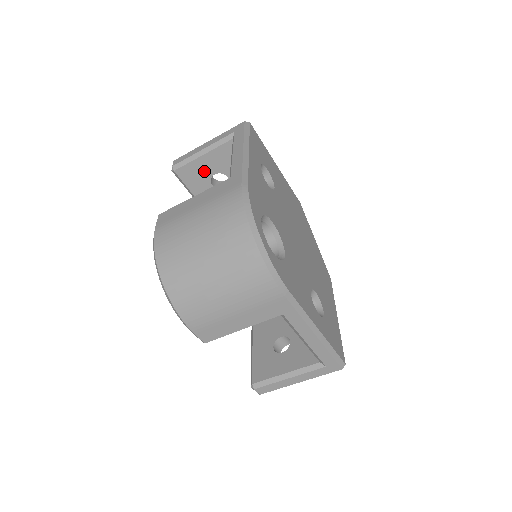
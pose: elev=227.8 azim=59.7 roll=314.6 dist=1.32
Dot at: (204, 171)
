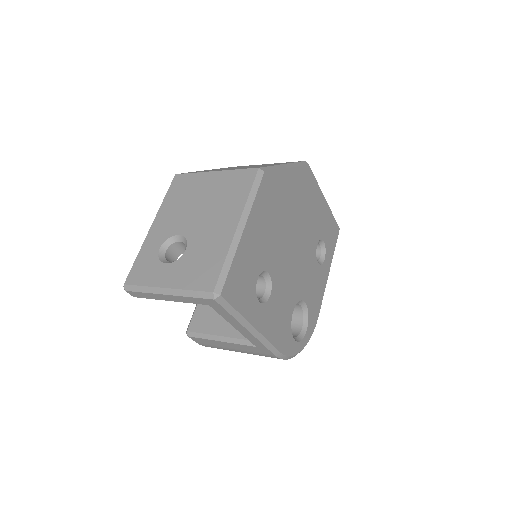
Dot at: occluded
